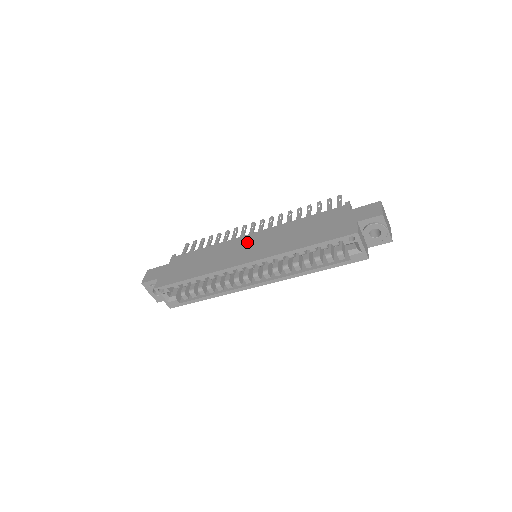
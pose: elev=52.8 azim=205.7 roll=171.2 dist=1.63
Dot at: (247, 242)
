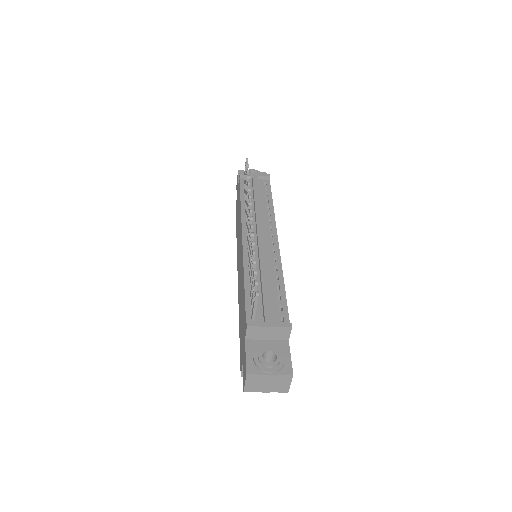
Dot at: (240, 247)
